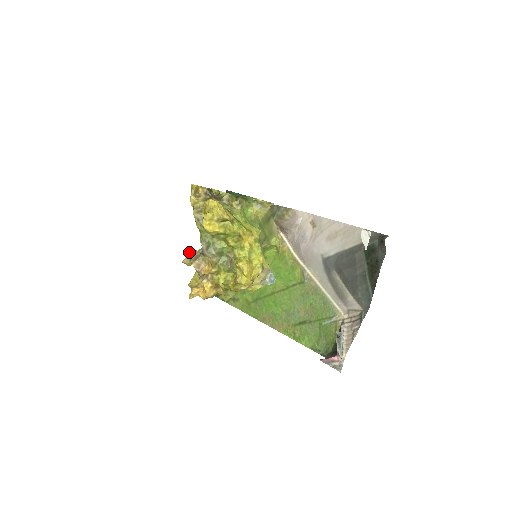
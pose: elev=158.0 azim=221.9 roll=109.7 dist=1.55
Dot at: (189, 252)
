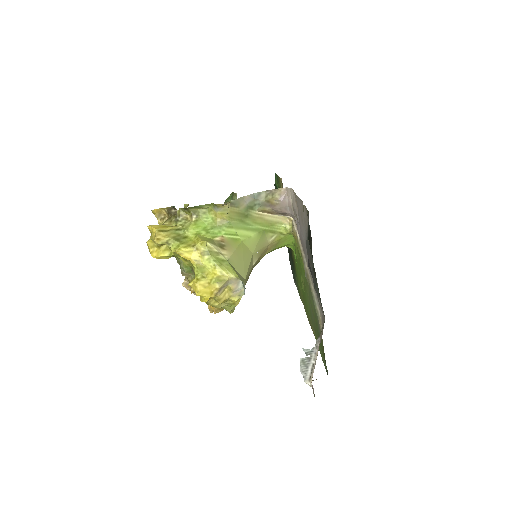
Dot at: occluded
